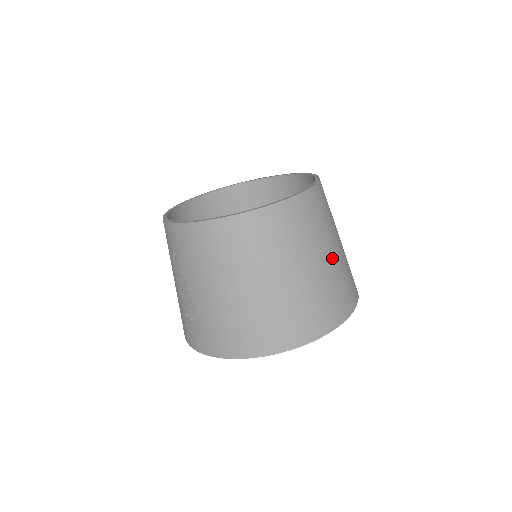
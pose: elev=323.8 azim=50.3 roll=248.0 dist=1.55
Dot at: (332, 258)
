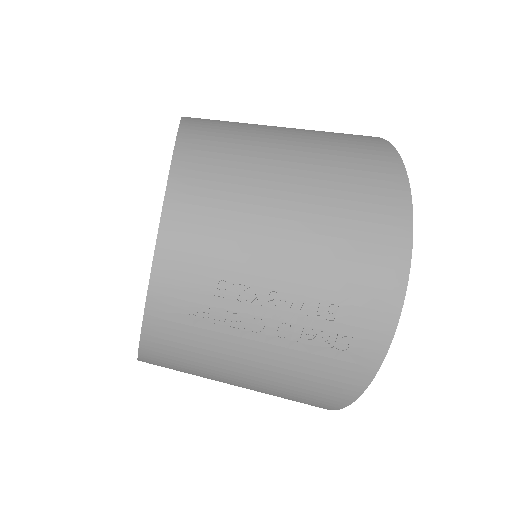
Dot at: occluded
